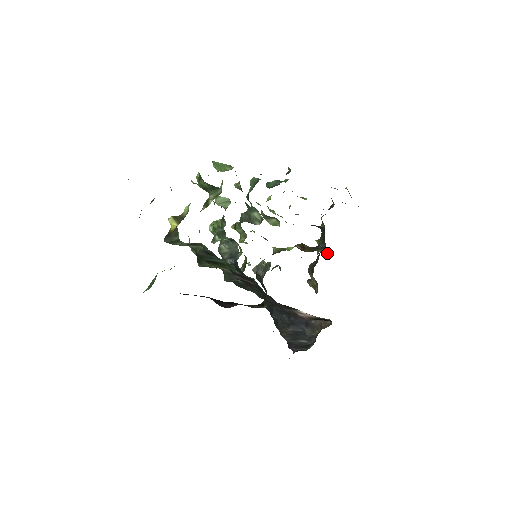
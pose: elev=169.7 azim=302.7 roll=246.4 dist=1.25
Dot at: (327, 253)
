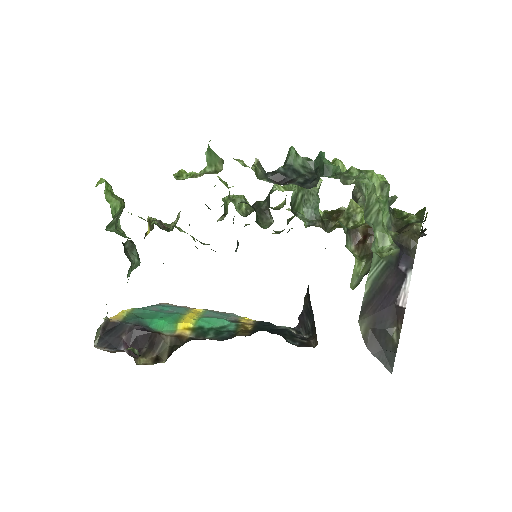
Dot at: (355, 284)
